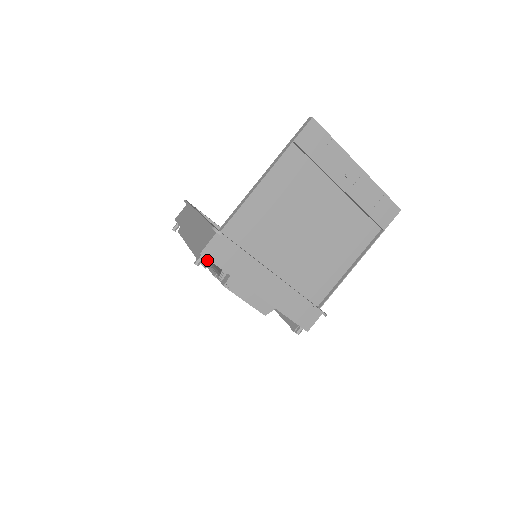
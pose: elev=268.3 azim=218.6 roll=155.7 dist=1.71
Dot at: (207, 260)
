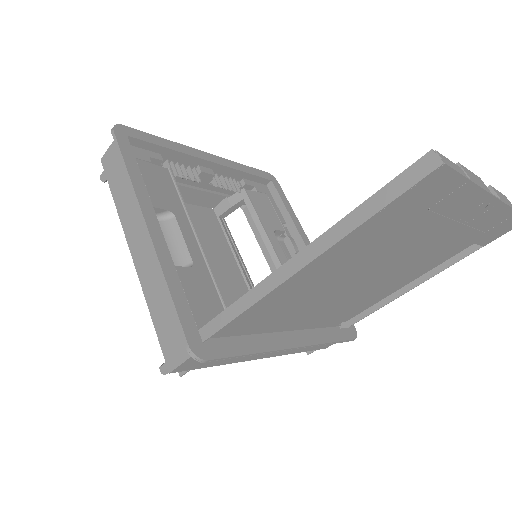
Dot at: occluded
